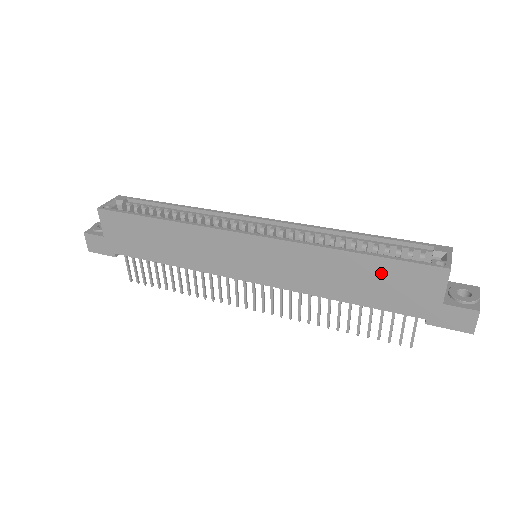
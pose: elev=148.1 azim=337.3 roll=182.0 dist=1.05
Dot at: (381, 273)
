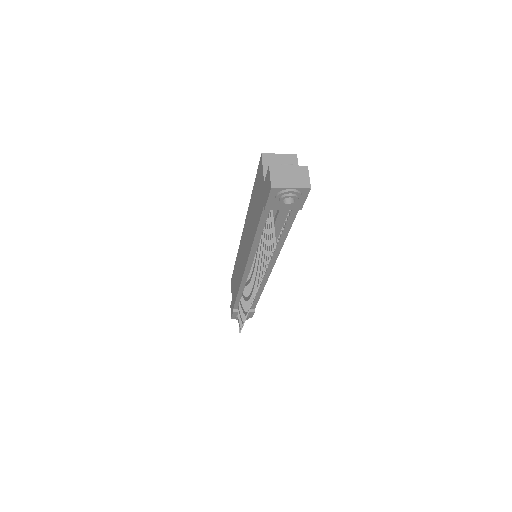
Dot at: (255, 195)
